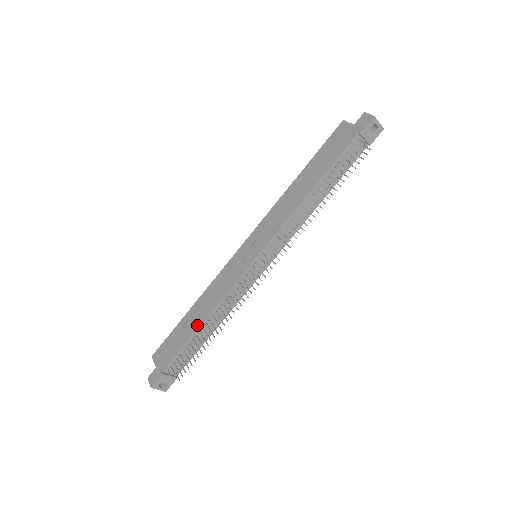
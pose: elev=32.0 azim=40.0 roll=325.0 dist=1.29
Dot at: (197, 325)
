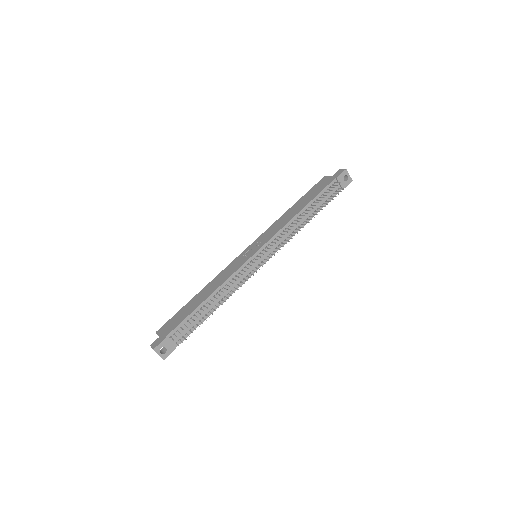
Dot at: (203, 300)
